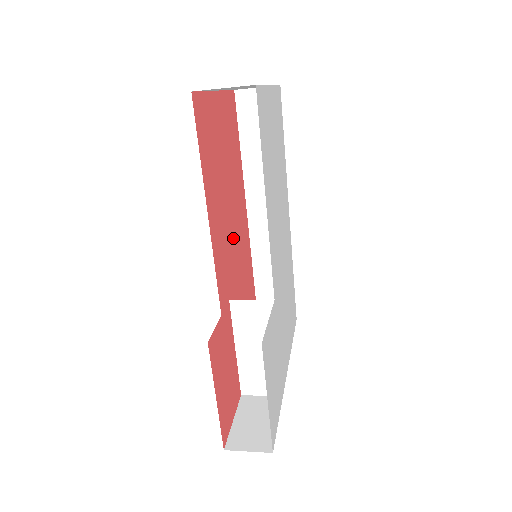
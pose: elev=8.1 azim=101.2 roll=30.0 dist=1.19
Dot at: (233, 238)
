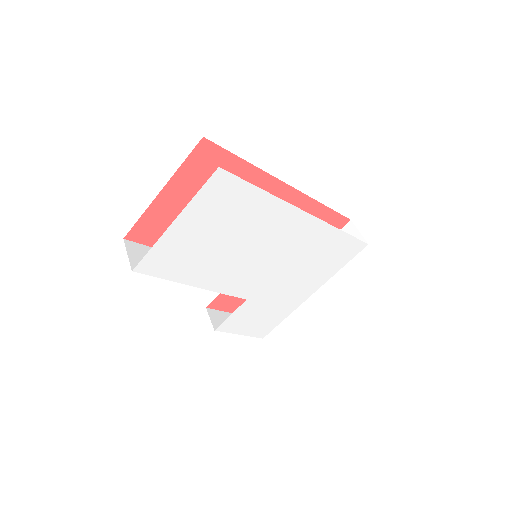
Dot at: occluded
